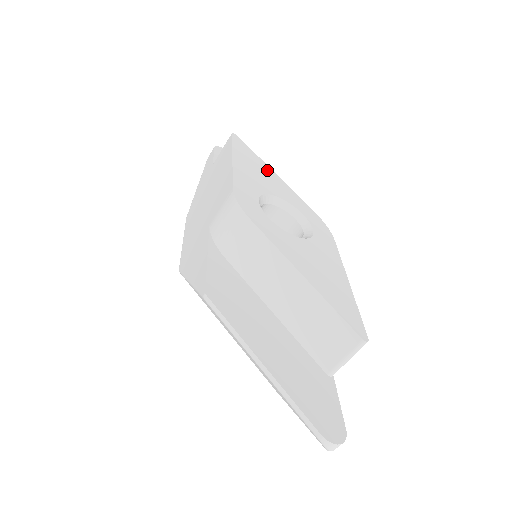
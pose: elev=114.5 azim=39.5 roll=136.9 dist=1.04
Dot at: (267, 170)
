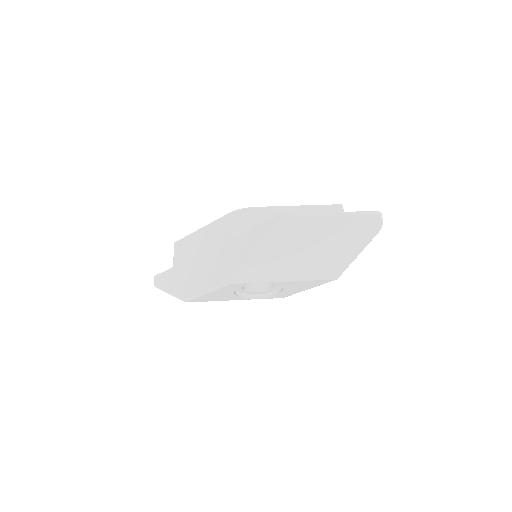
Dot at: occluded
